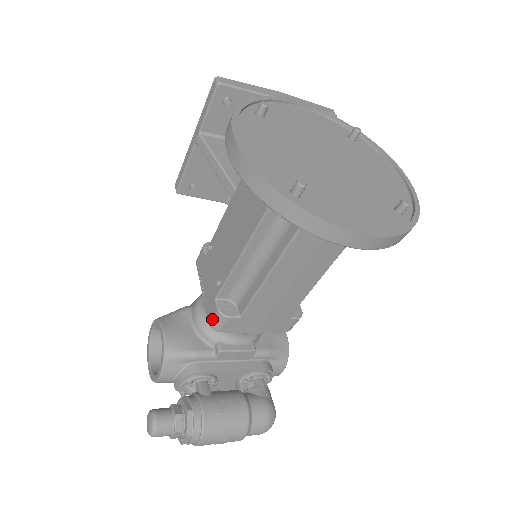
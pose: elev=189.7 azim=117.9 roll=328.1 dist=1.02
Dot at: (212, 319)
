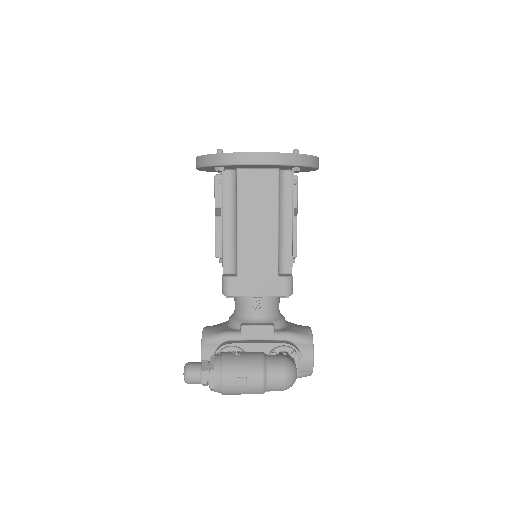
Dot at: (222, 288)
